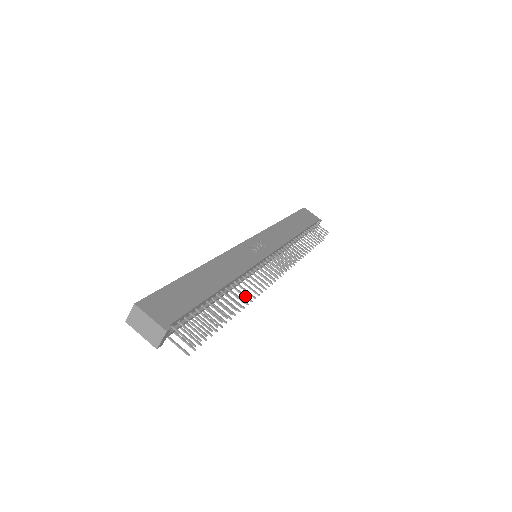
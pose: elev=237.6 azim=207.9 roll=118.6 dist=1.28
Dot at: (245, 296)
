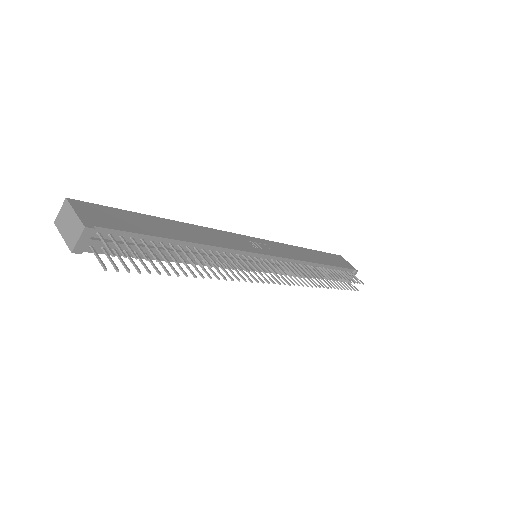
Dot at: (215, 263)
